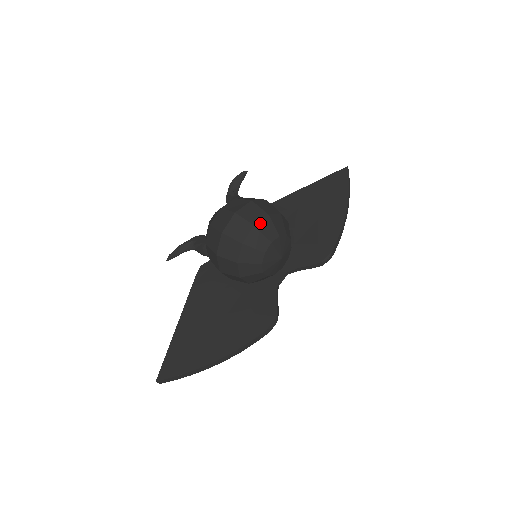
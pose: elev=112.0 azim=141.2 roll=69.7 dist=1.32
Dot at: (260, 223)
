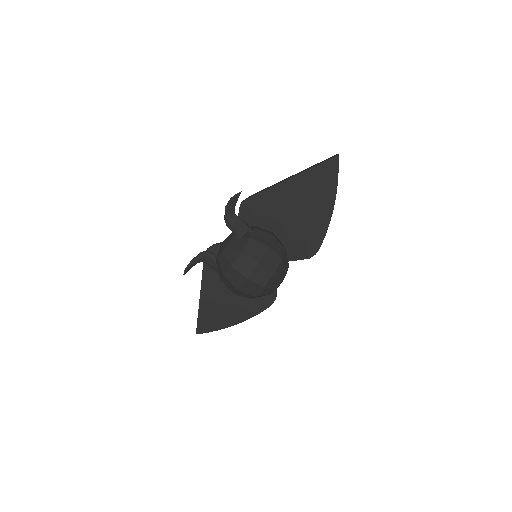
Dot at: (269, 283)
